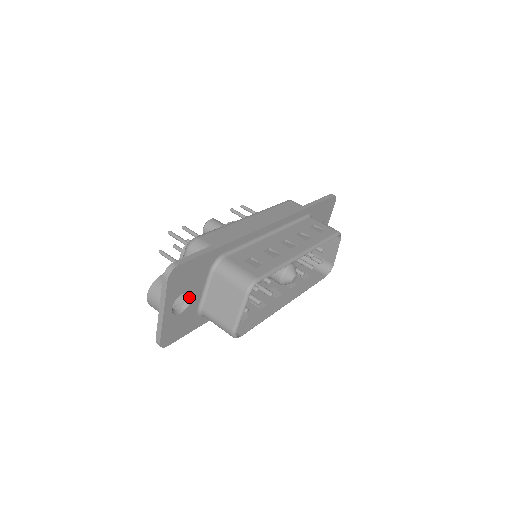
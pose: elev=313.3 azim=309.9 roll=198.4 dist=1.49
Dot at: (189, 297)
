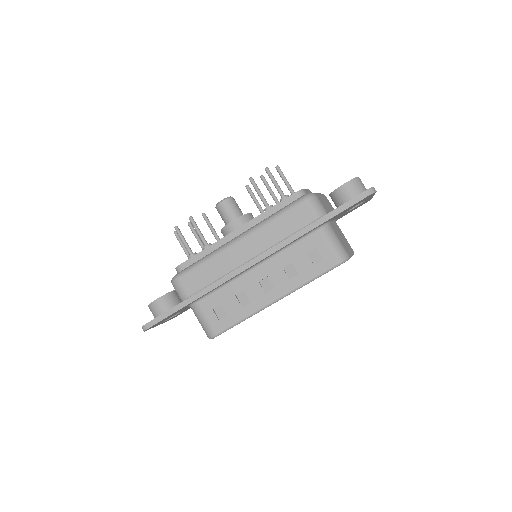
Dot at: occluded
